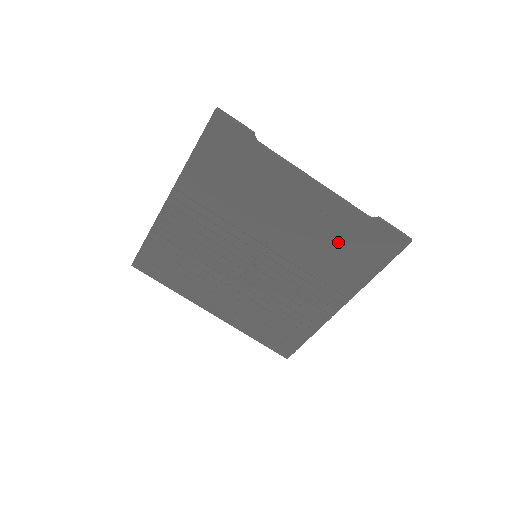
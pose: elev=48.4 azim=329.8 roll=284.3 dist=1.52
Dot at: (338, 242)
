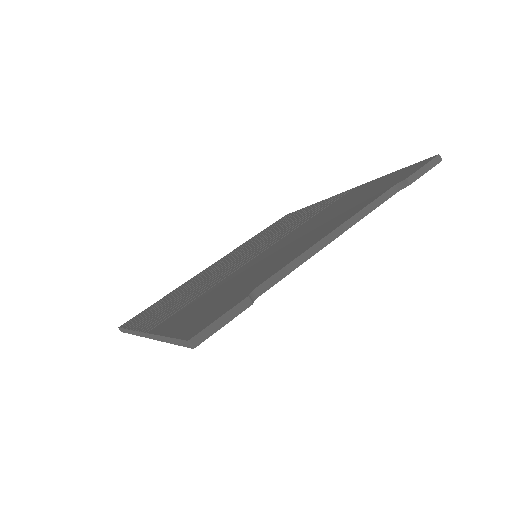
Dot at: occluded
